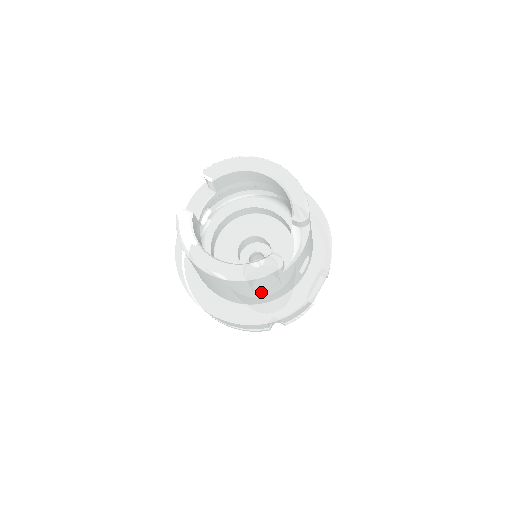
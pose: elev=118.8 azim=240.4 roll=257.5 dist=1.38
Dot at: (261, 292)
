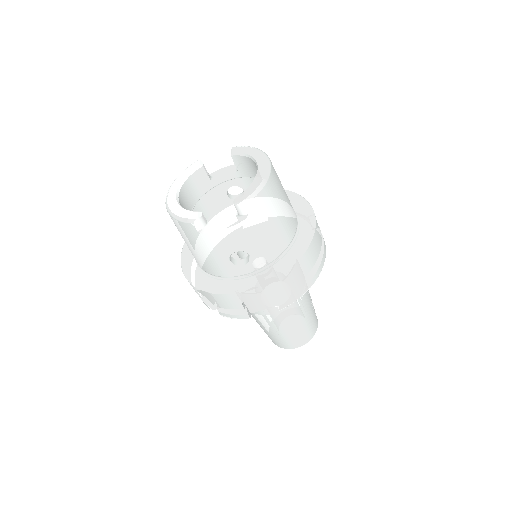
Dot at: (193, 248)
